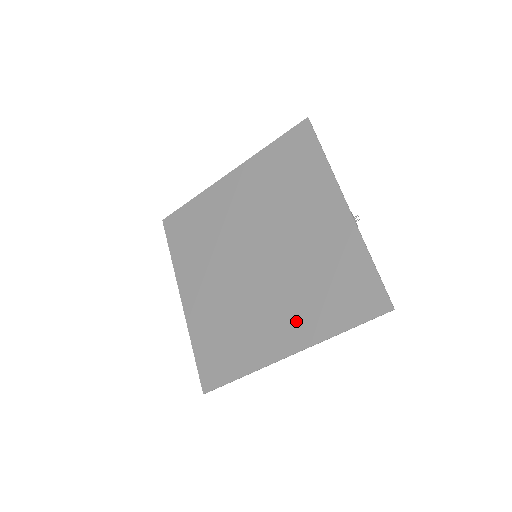
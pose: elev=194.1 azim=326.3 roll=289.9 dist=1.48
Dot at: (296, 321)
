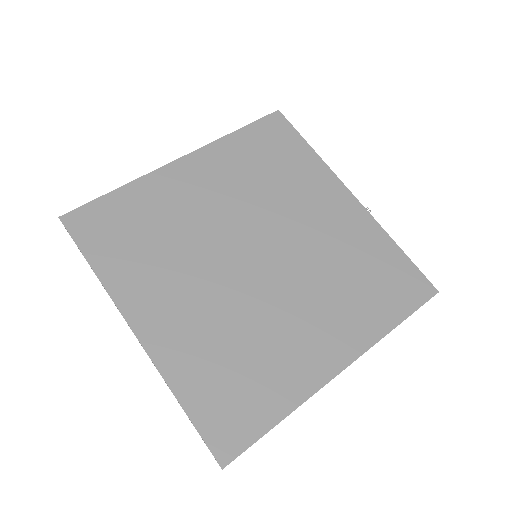
Dot at: (339, 325)
